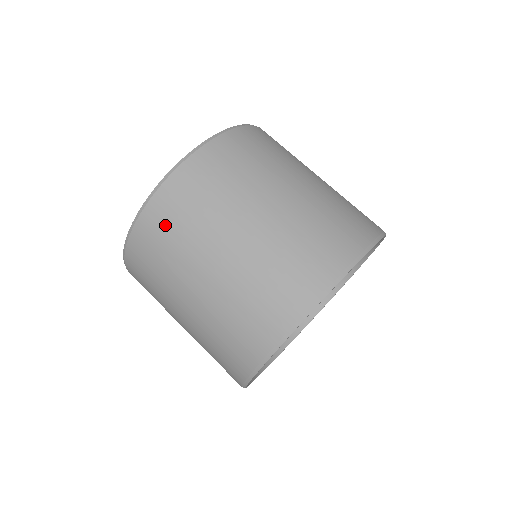
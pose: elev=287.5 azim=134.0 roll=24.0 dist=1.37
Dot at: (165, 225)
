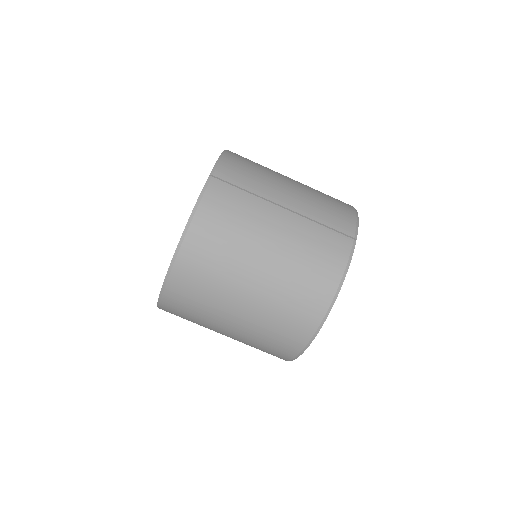
Dot at: (181, 313)
